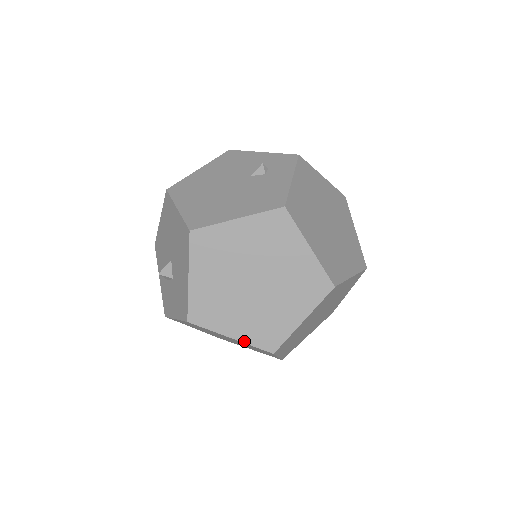
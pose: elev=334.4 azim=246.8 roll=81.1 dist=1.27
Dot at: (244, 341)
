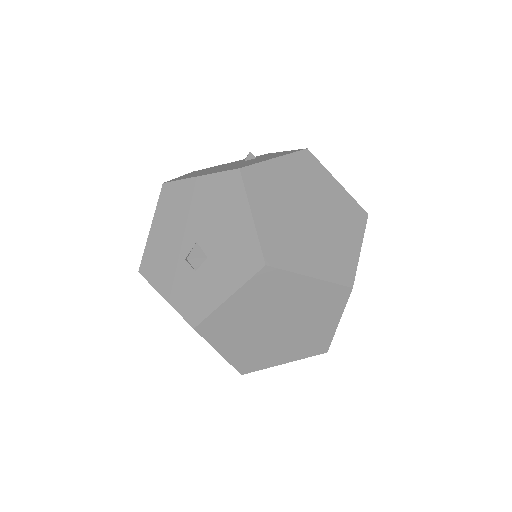
Dot at: (324, 278)
